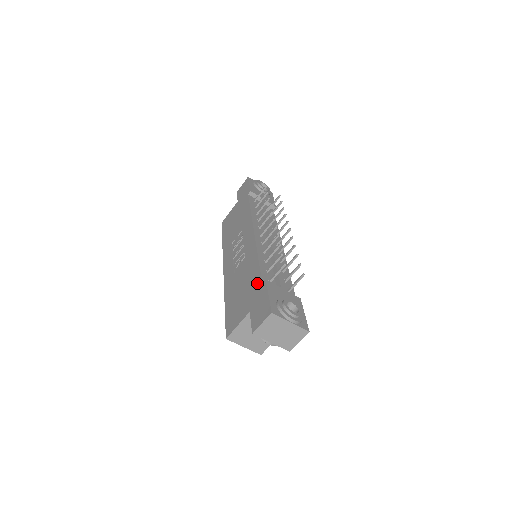
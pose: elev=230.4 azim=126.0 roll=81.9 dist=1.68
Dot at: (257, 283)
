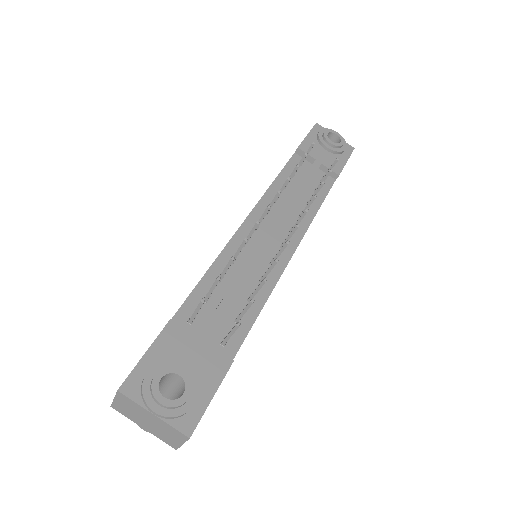
Dot at: occluded
